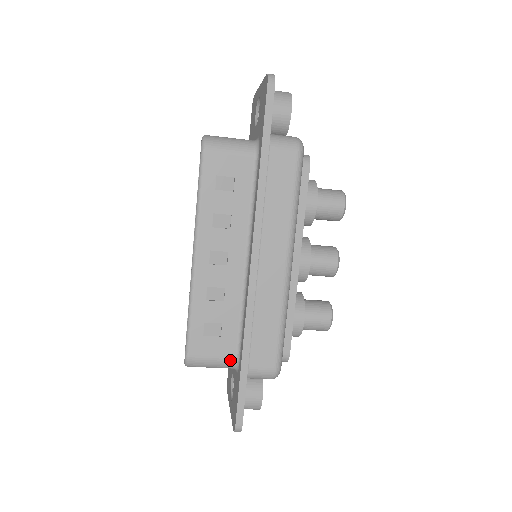
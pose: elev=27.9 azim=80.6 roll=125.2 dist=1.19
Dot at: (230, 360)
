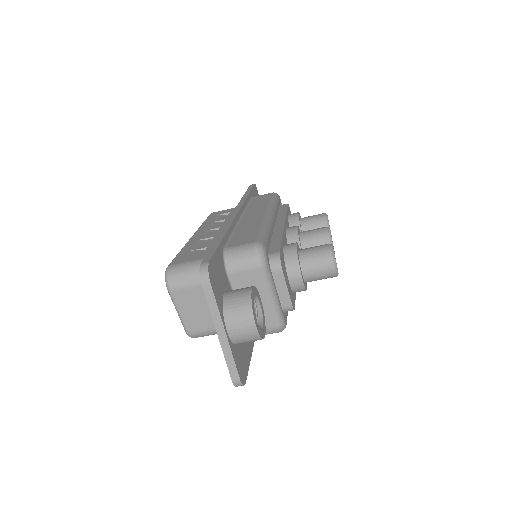
Dot at: occluded
